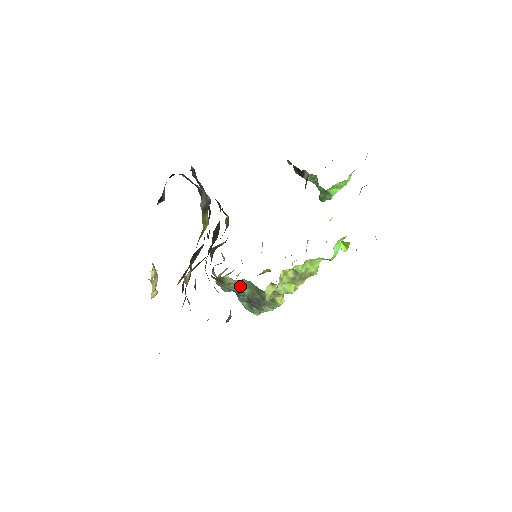
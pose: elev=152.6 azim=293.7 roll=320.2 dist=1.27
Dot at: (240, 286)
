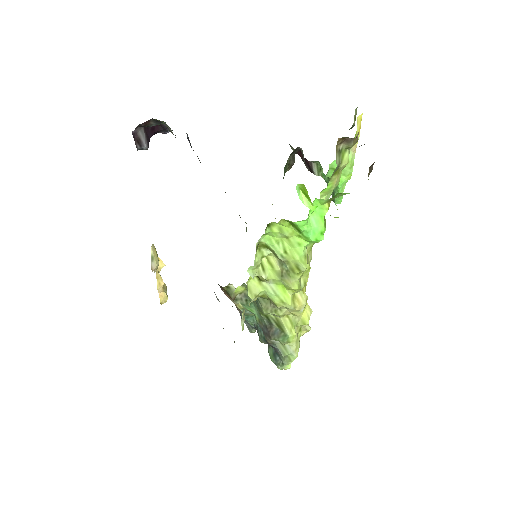
Dot at: (247, 304)
